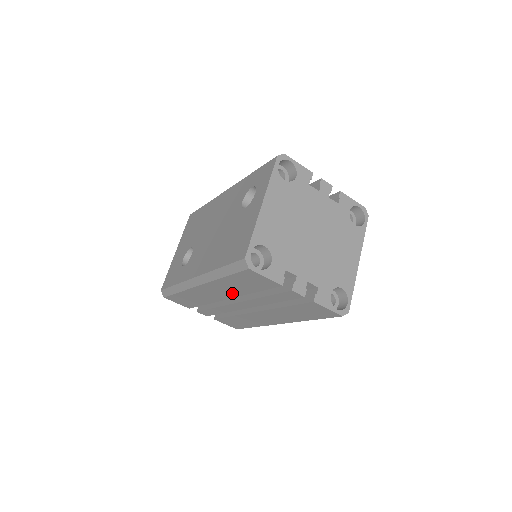
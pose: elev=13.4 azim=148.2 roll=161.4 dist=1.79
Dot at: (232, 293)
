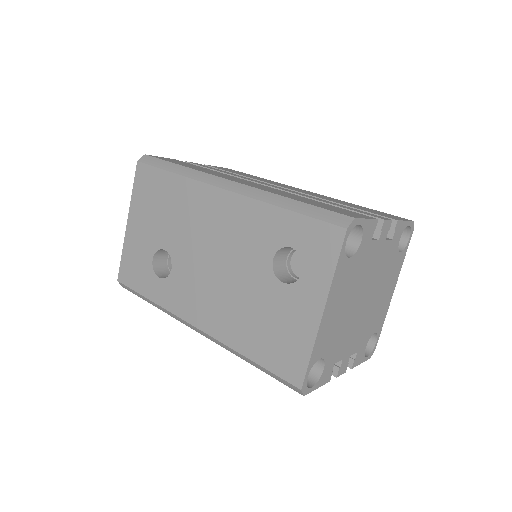
Dot at: occluded
